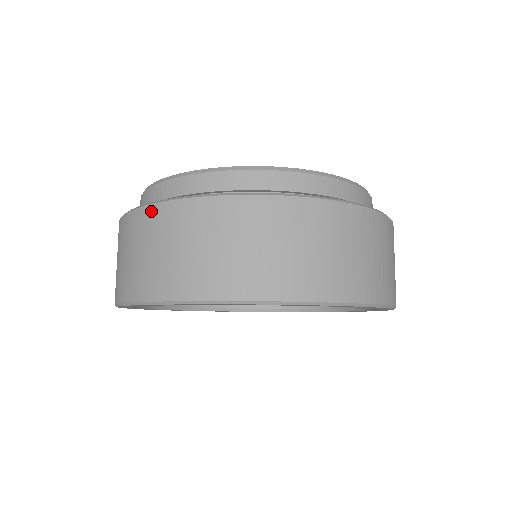
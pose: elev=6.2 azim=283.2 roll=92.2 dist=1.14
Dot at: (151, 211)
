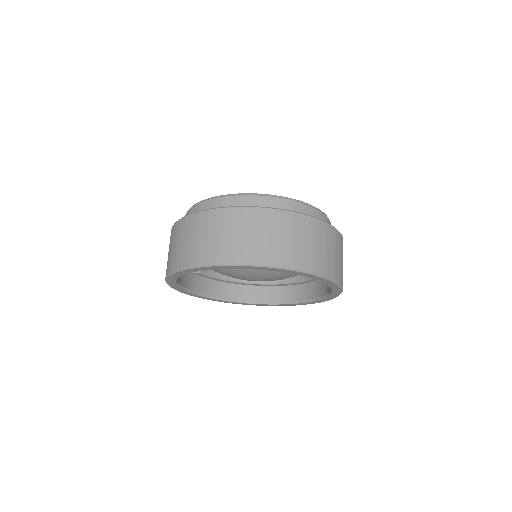
Dot at: (185, 220)
